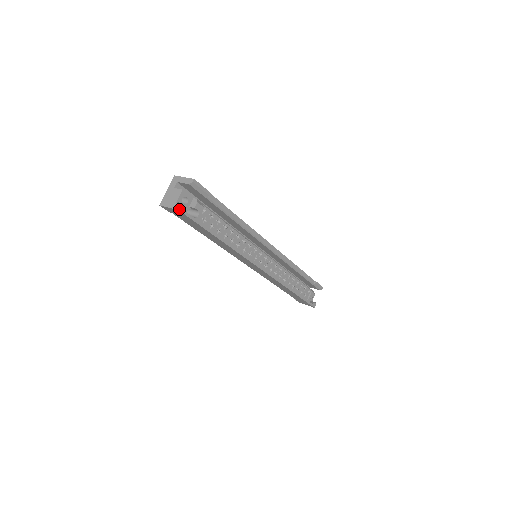
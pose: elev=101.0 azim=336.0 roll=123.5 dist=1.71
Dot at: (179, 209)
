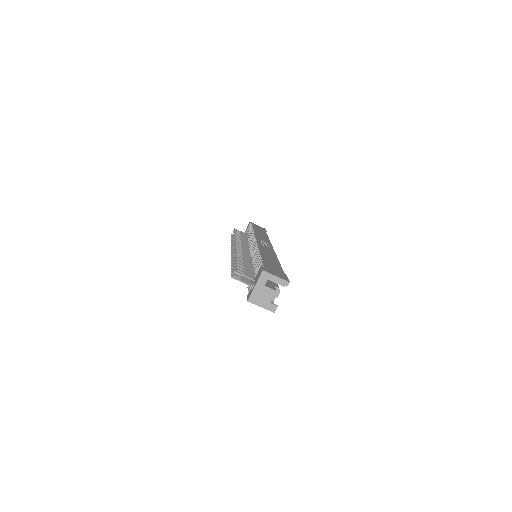
Dot at: occluded
